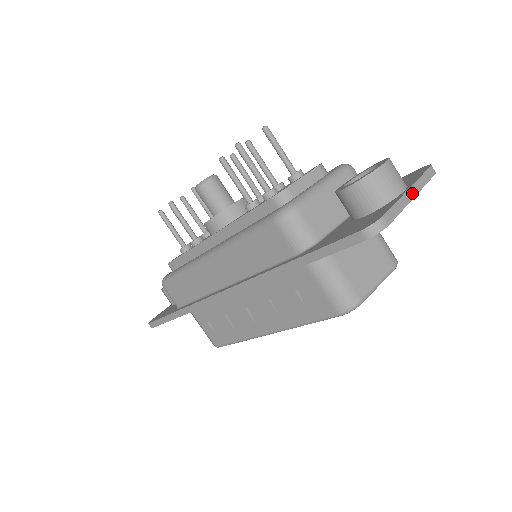
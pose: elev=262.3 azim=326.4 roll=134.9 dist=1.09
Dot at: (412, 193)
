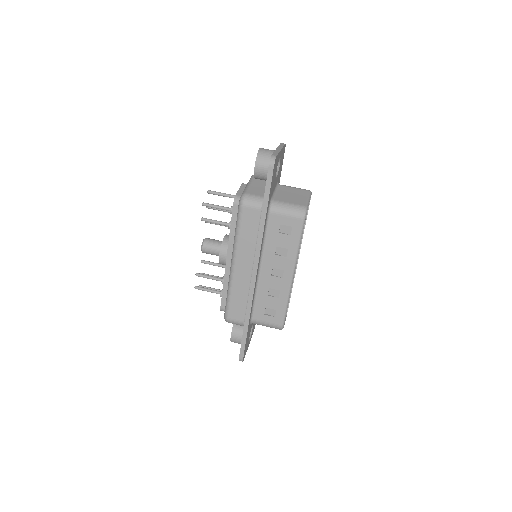
Dot at: (279, 149)
